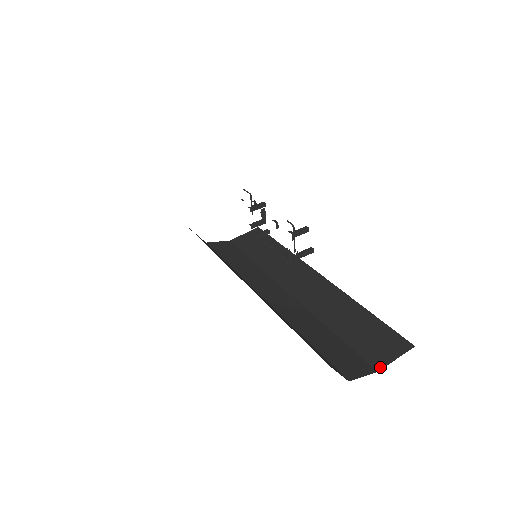
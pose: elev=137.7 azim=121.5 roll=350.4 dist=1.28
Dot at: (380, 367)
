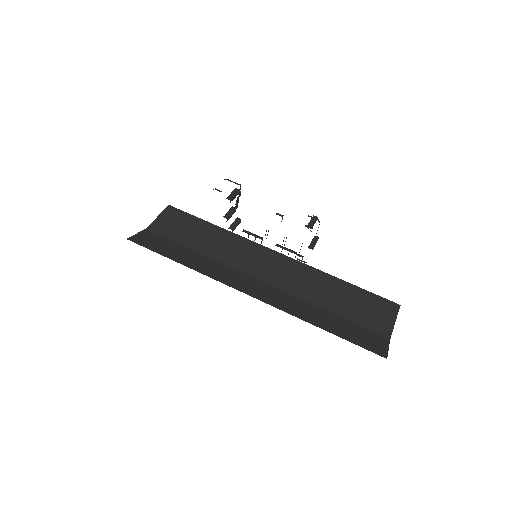
Dot at: (389, 334)
